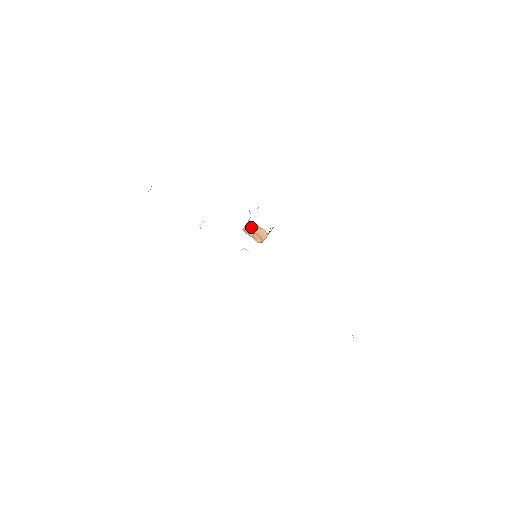
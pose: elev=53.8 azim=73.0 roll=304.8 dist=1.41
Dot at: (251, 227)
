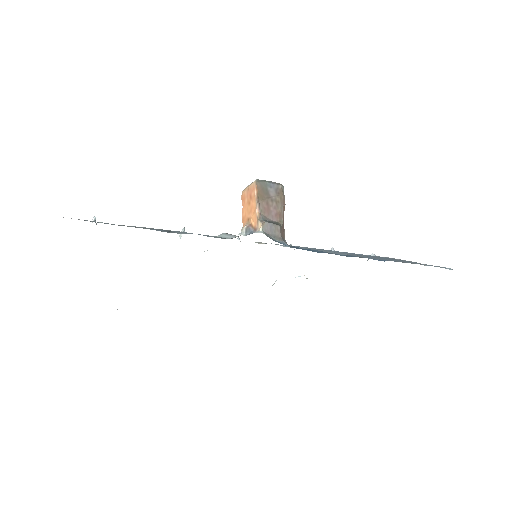
Dot at: occluded
